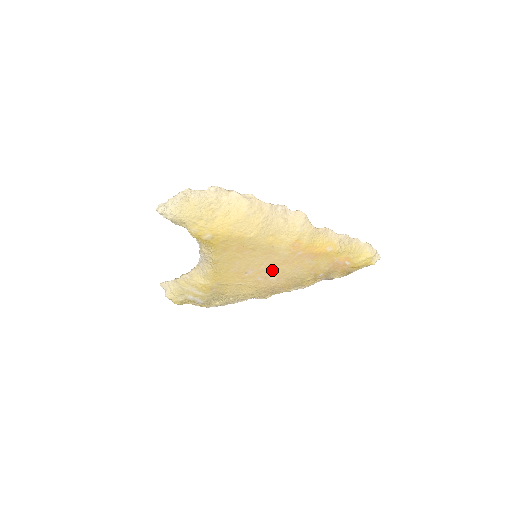
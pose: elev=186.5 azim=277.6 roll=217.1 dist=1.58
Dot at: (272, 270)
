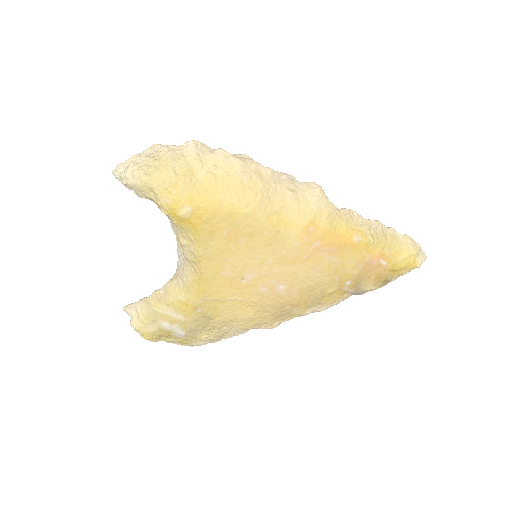
Dot at: (279, 274)
